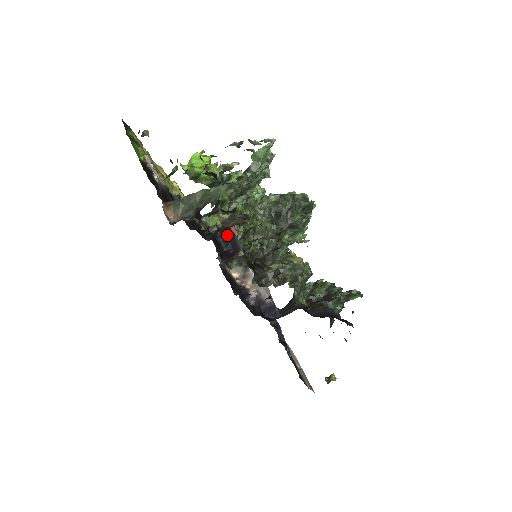
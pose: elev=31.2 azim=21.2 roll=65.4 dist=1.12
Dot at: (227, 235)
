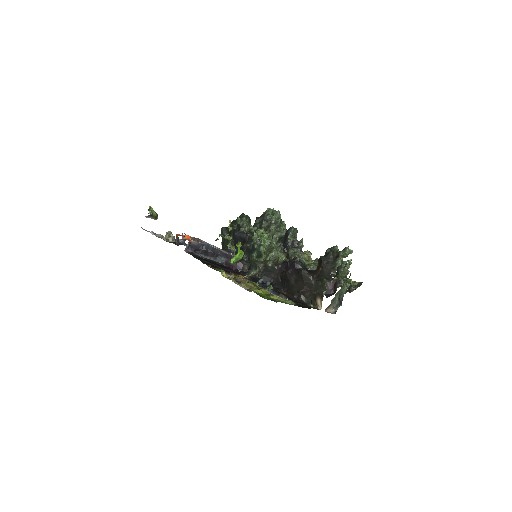
Dot at: (207, 251)
